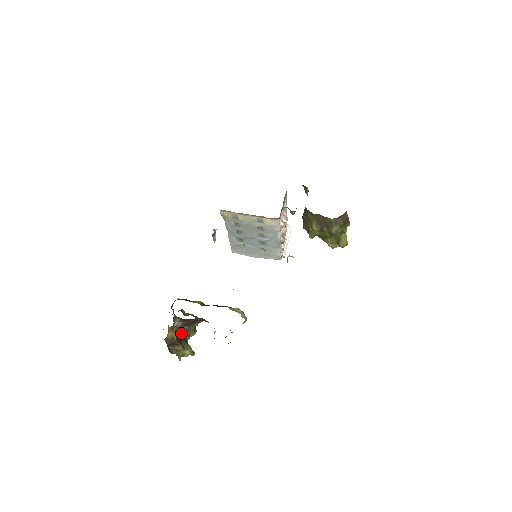
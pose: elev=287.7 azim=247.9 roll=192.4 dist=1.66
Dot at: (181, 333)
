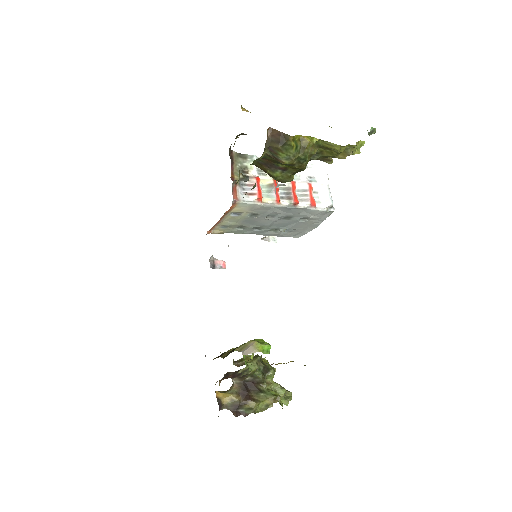
Dot at: (248, 386)
